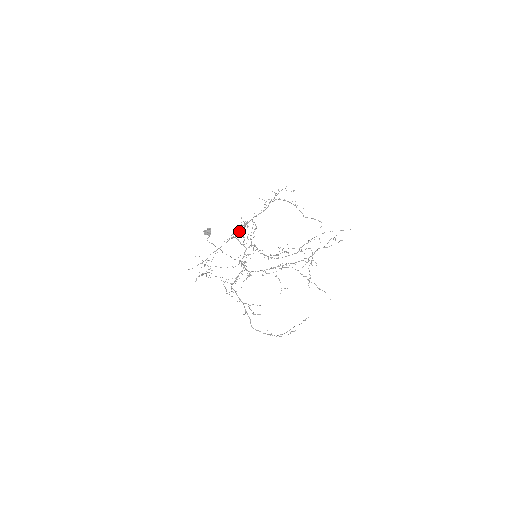
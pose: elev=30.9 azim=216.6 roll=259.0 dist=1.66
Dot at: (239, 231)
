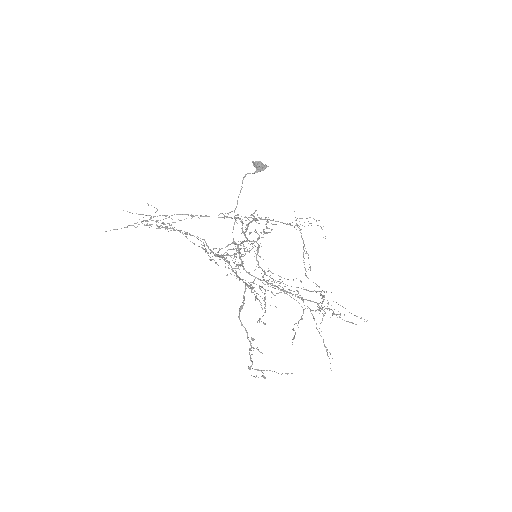
Dot at: occluded
